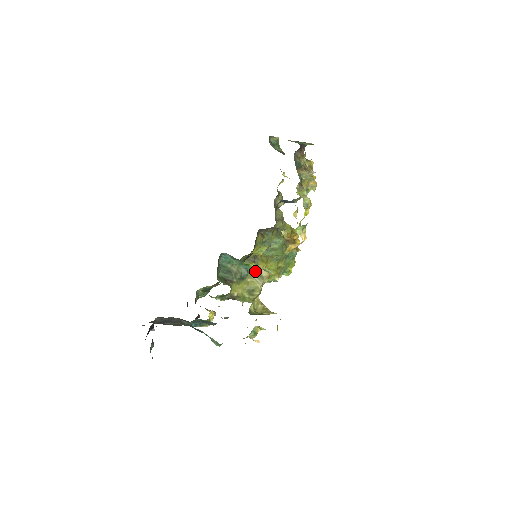
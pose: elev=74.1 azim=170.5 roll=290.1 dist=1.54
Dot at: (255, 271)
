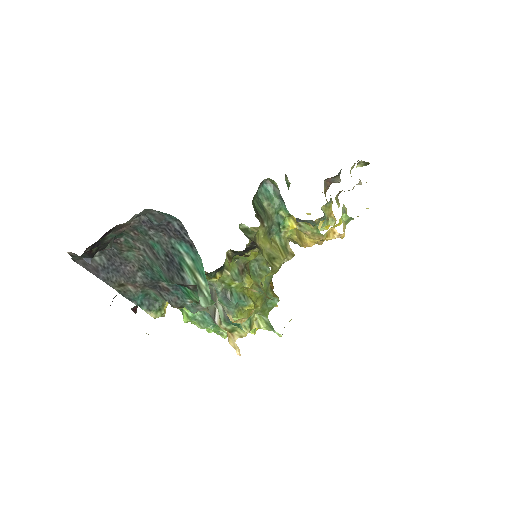
Dot at: (283, 237)
